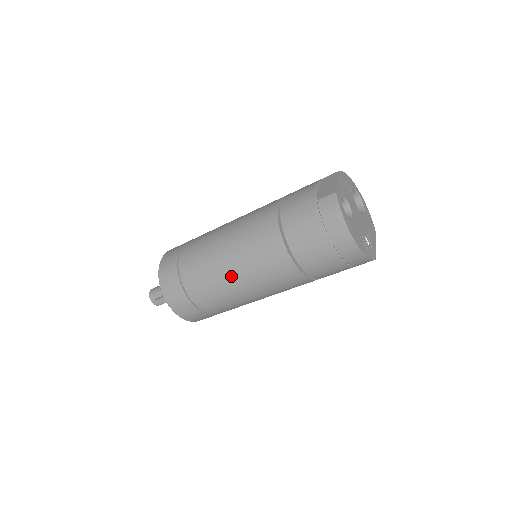
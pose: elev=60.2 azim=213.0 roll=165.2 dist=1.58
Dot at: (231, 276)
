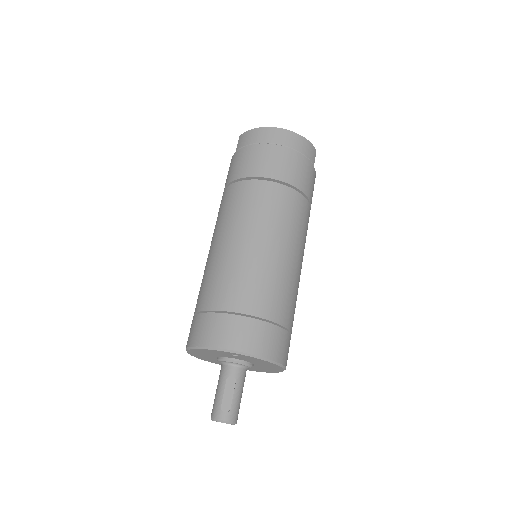
Dot at: (241, 245)
